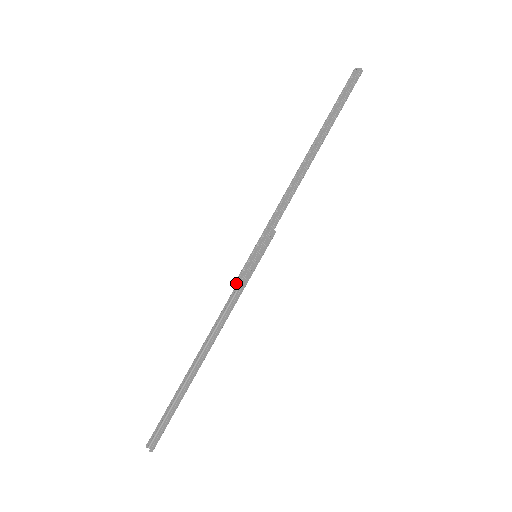
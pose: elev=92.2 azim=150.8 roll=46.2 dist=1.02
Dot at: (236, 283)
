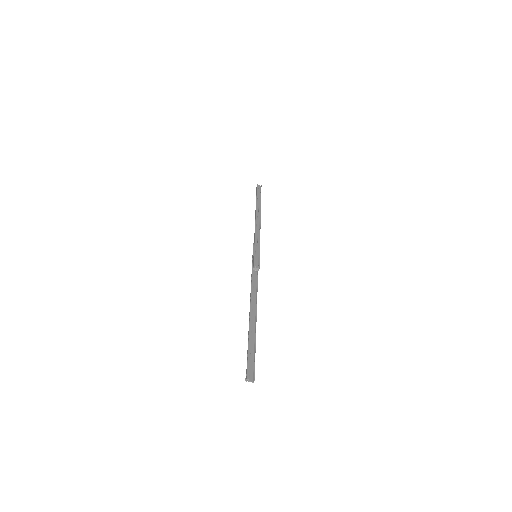
Dot at: (255, 268)
